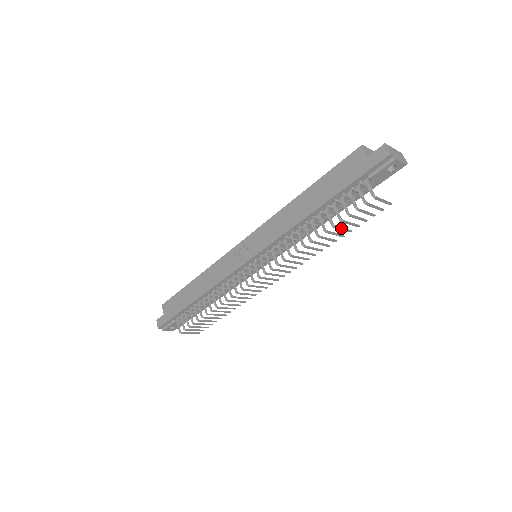
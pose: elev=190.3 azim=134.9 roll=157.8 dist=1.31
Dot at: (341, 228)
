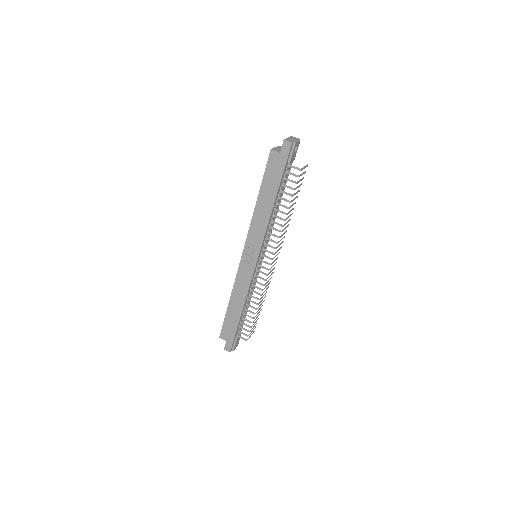
Dot at: (294, 199)
